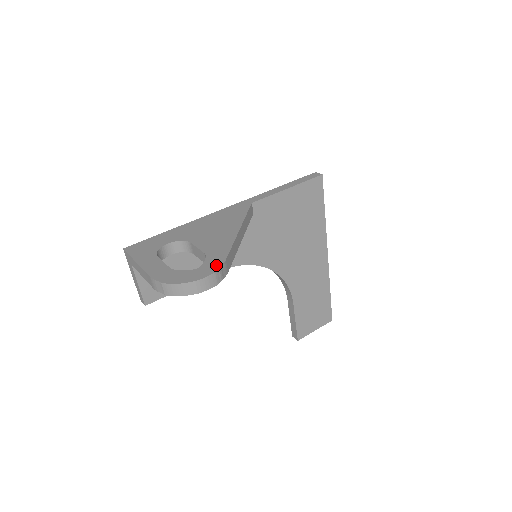
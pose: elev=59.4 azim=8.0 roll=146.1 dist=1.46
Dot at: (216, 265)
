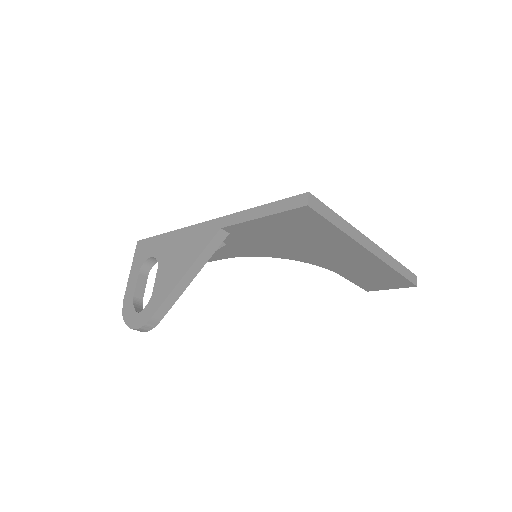
Dot at: (145, 319)
